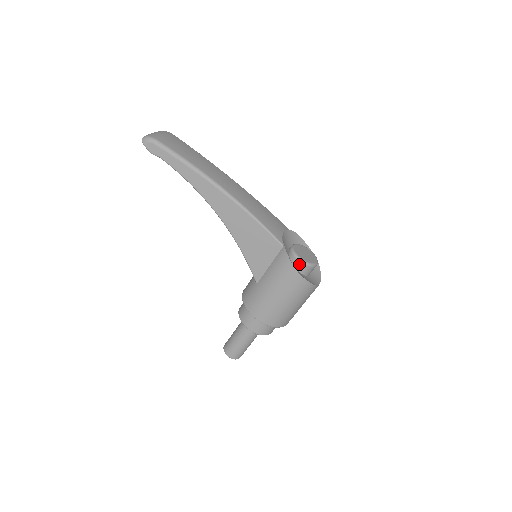
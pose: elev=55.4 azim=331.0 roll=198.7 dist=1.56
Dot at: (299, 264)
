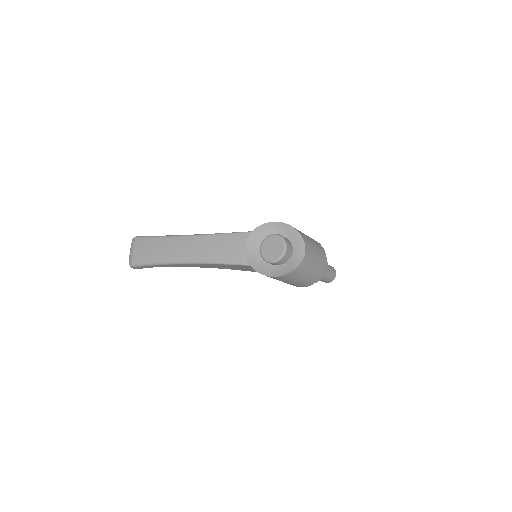
Dot at: (273, 264)
